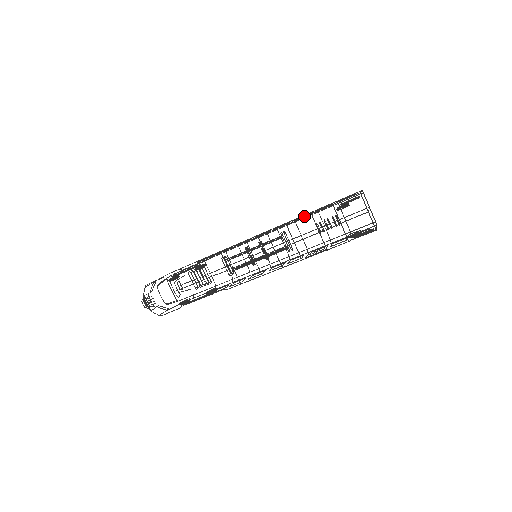
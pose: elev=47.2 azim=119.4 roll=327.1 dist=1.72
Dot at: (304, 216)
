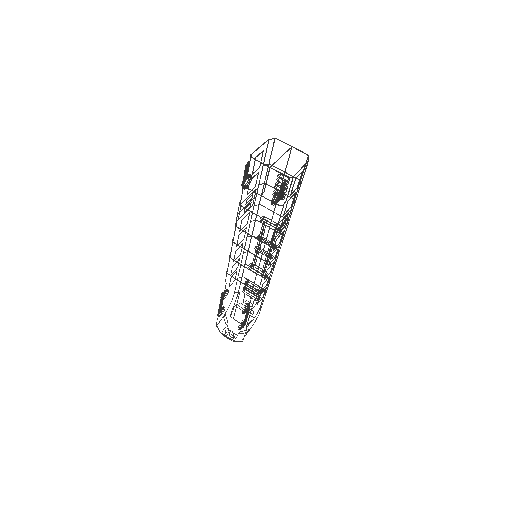
Dot at: (245, 204)
